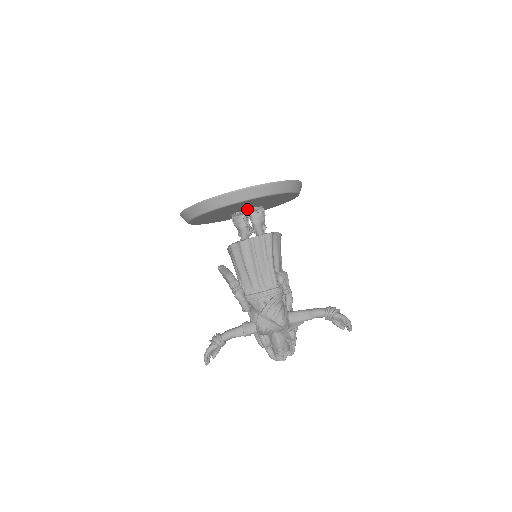
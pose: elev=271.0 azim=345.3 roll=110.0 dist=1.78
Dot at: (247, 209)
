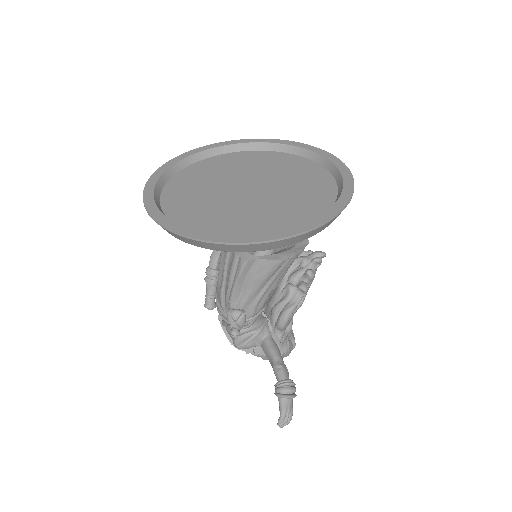
Dot at: occluded
